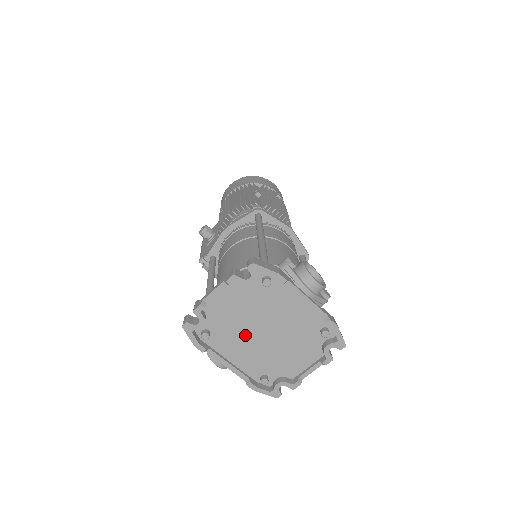
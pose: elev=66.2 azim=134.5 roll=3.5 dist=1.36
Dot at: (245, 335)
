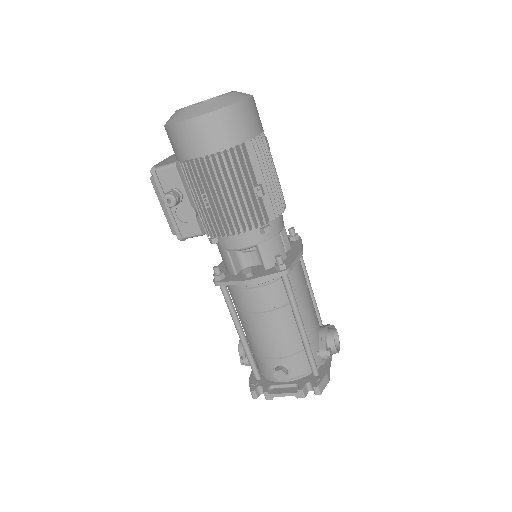
Dot at: occluded
